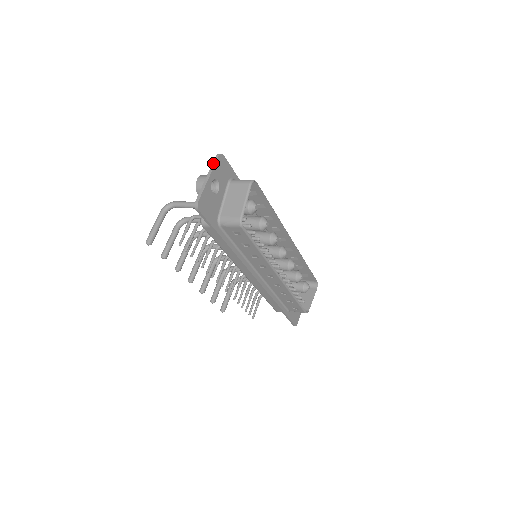
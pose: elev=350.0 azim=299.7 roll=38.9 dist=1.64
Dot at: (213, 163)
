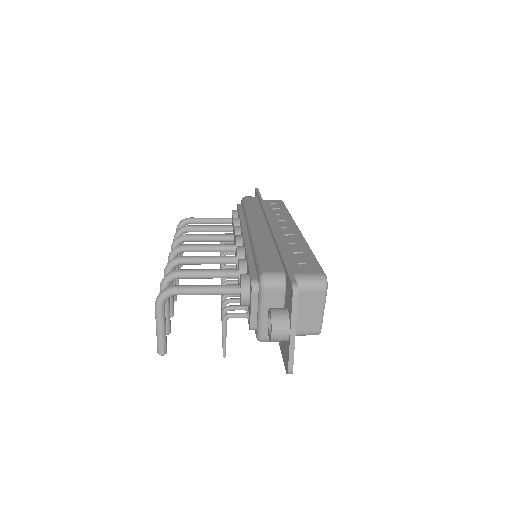
Dot at: (293, 310)
